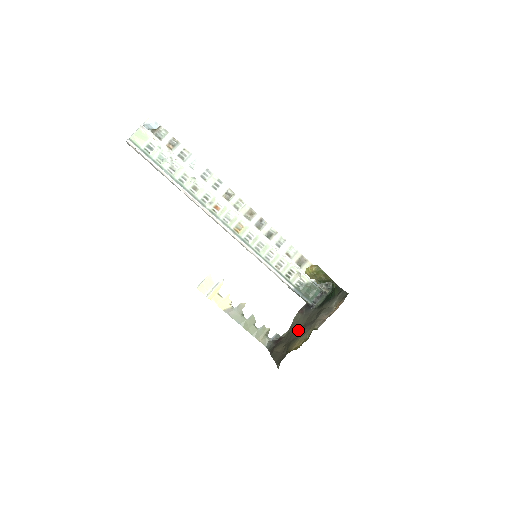
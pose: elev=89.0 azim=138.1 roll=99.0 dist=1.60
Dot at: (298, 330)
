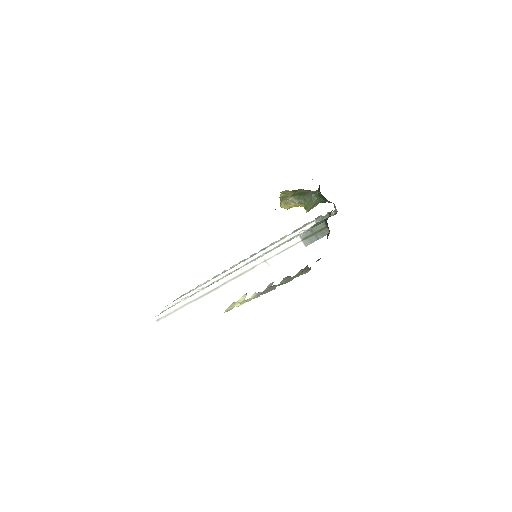
Dot at: occluded
